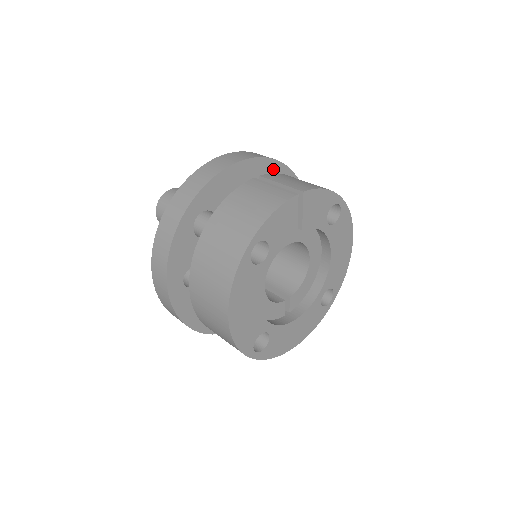
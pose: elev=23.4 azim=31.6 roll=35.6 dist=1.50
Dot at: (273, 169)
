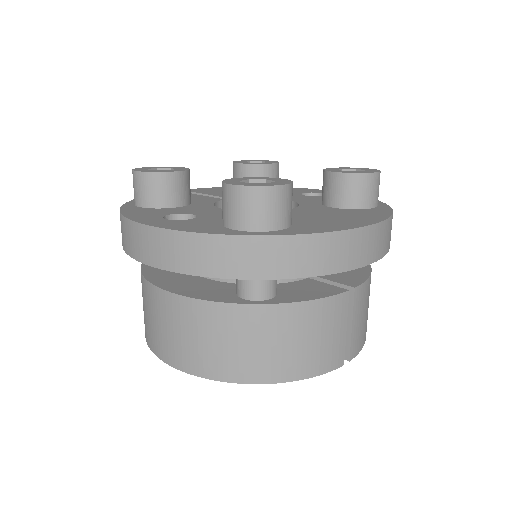
Dot at: occluded
